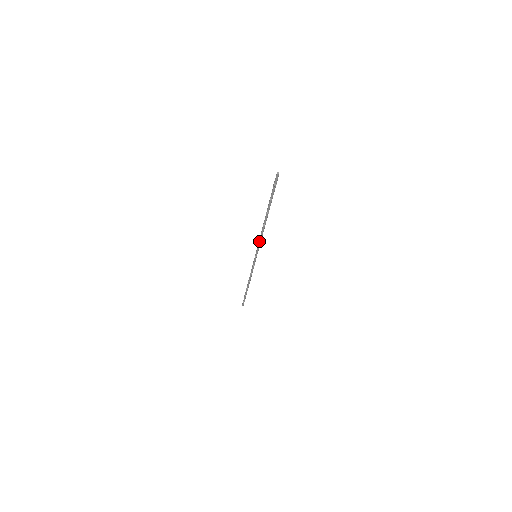
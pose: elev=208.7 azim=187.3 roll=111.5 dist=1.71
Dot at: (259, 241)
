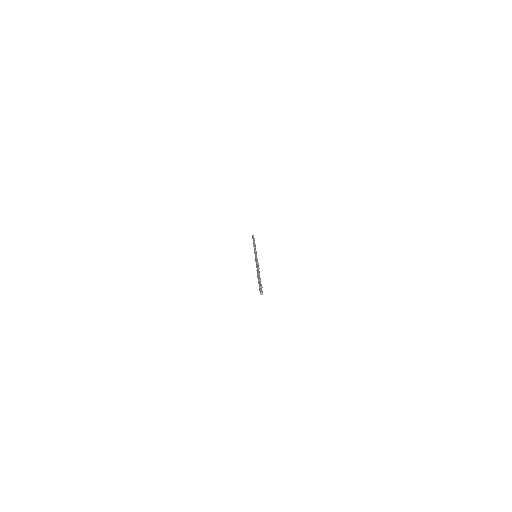
Dot at: occluded
